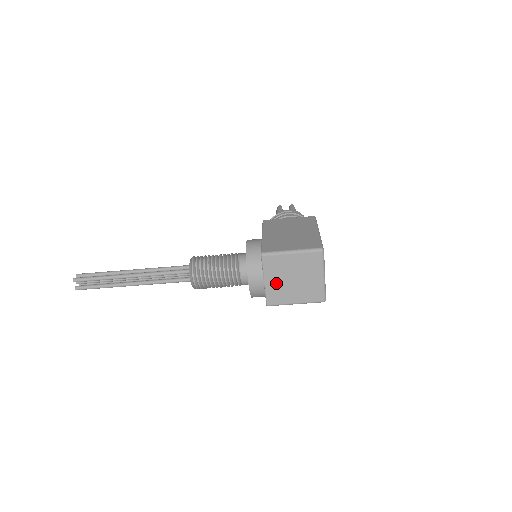
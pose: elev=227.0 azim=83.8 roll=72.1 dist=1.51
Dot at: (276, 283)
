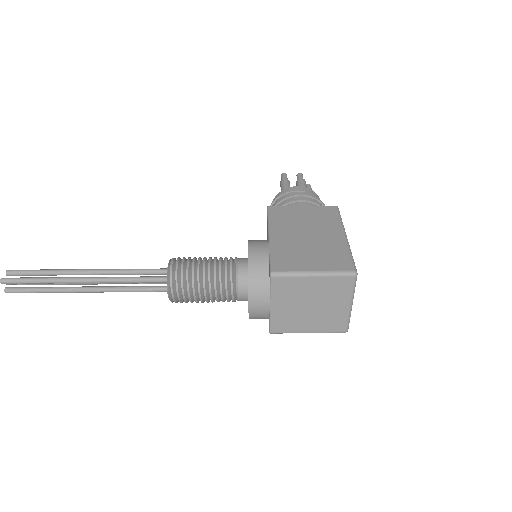
Dot at: (286, 309)
